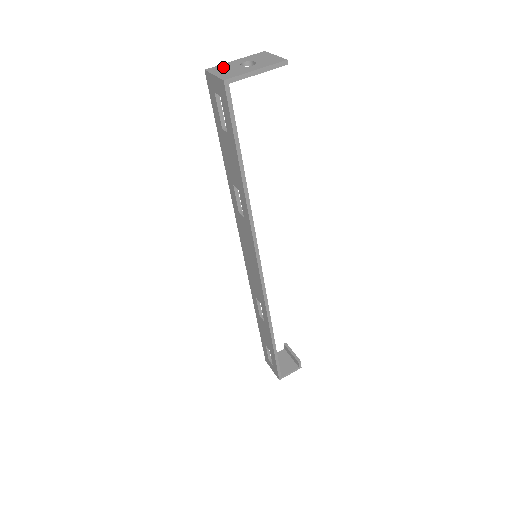
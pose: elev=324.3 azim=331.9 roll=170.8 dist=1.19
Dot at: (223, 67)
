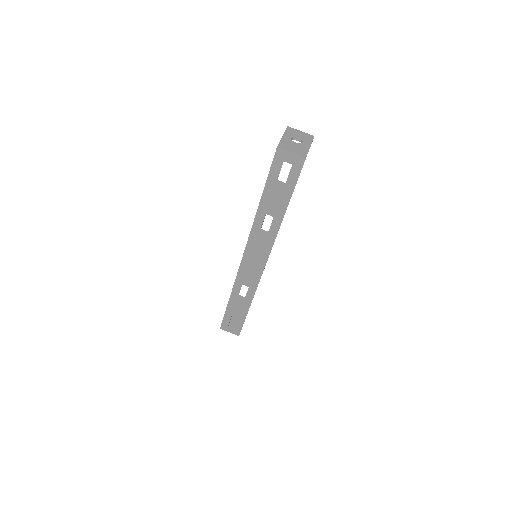
Dot at: (286, 144)
